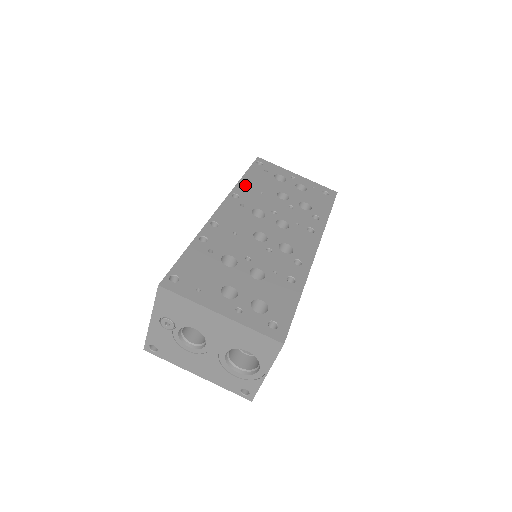
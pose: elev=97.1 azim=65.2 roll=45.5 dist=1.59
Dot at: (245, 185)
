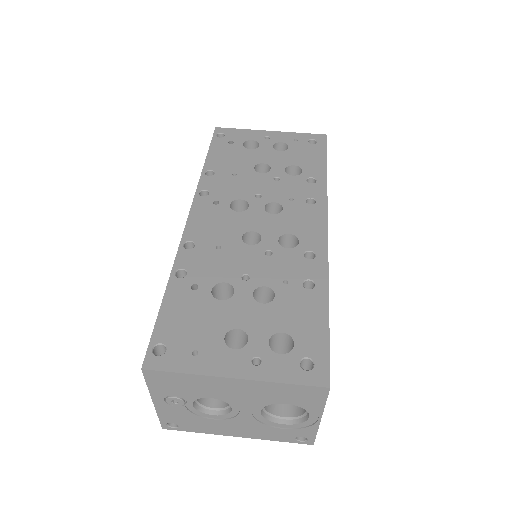
Dot at: (211, 172)
